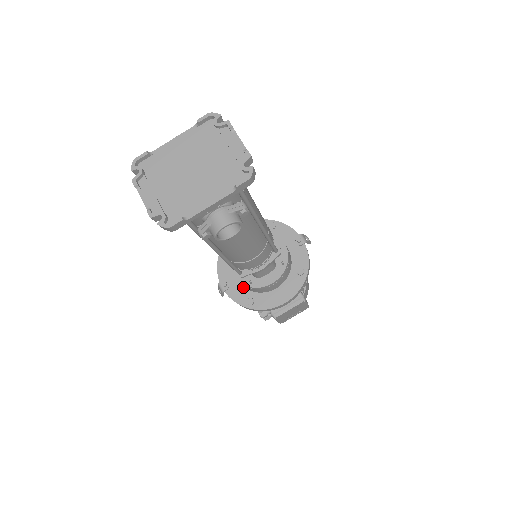
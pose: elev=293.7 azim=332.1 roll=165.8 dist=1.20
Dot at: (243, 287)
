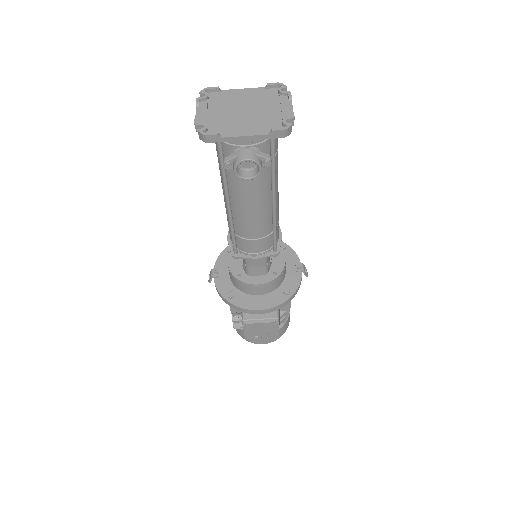
Dot at: (231, 281)
